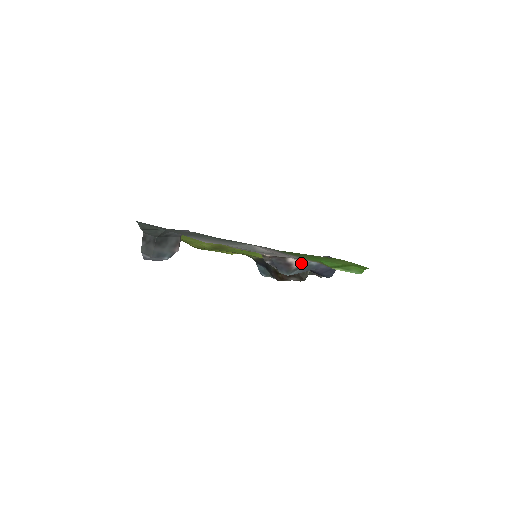
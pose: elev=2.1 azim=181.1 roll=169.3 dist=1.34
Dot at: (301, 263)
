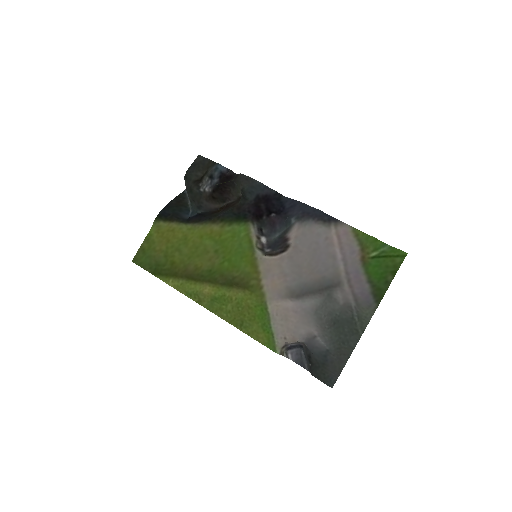
Dot at: (292, 232)
